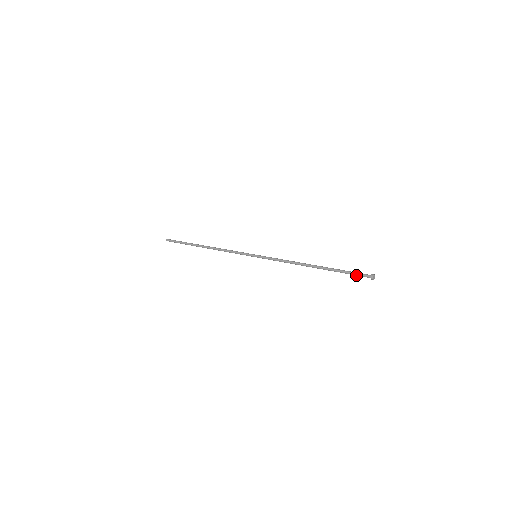
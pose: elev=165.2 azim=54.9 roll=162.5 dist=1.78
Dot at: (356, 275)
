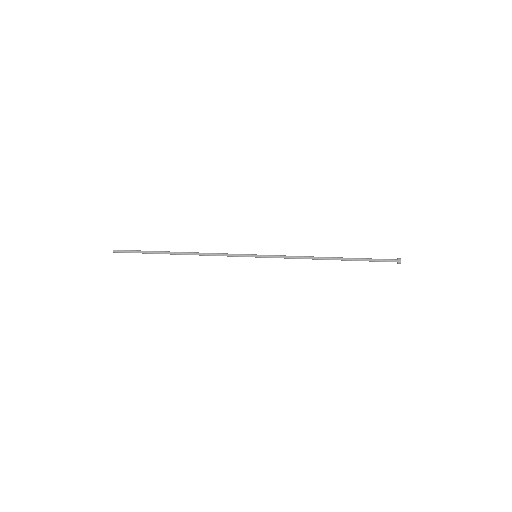
Dot at: (382, 260)
